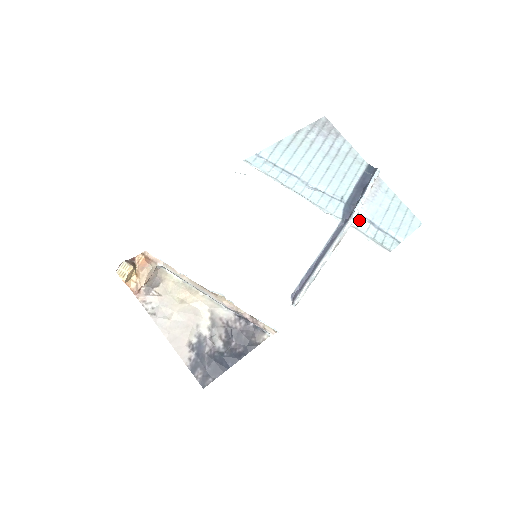
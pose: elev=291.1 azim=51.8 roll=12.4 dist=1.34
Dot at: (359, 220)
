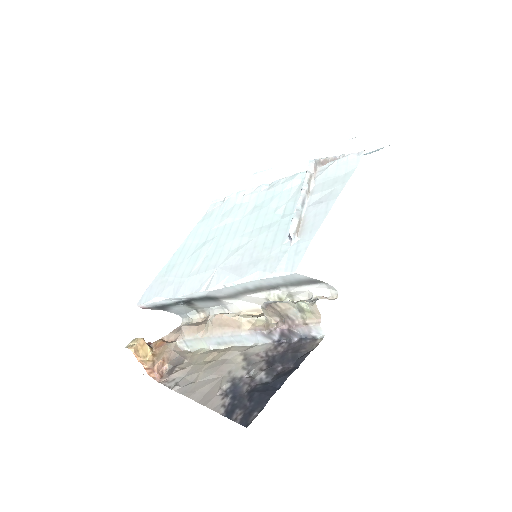
Dot at: occluded
